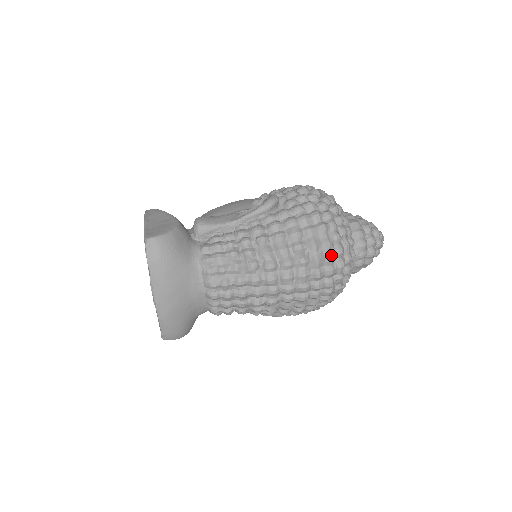
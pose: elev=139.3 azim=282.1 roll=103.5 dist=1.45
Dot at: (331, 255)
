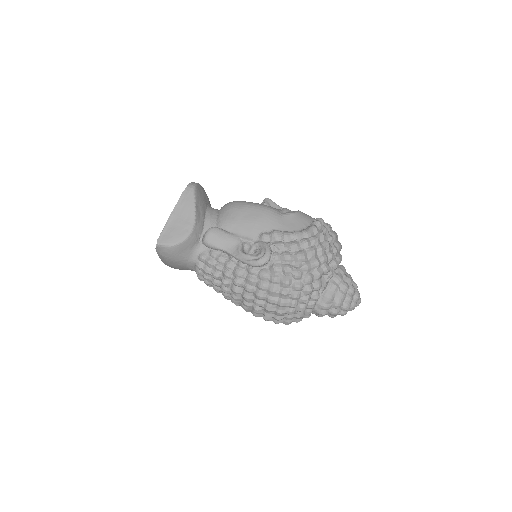
Dot at: (278, 319)
